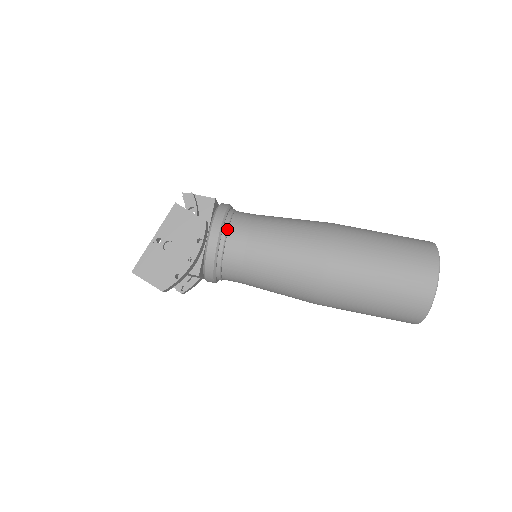
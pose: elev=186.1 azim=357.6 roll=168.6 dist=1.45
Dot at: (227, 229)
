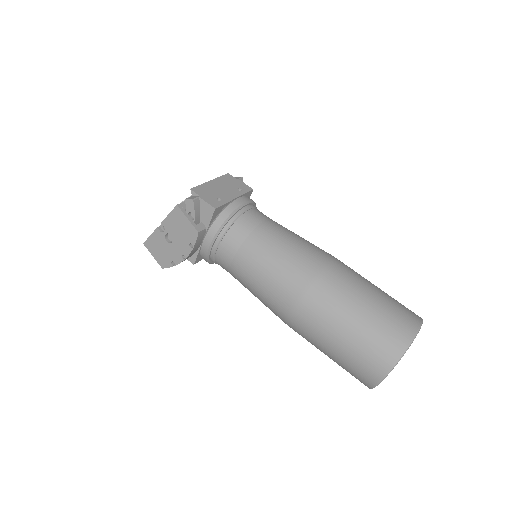
Dot at: (220, 240)
